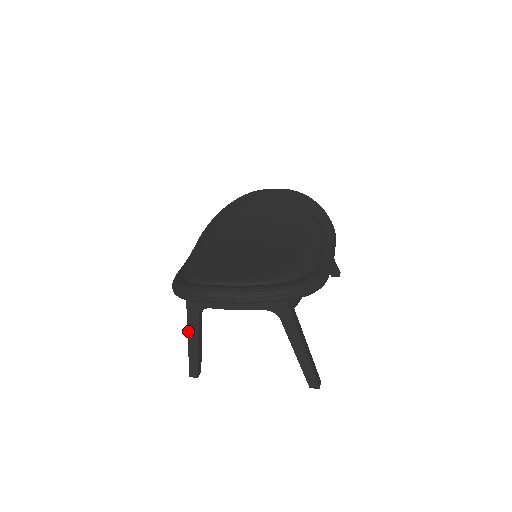
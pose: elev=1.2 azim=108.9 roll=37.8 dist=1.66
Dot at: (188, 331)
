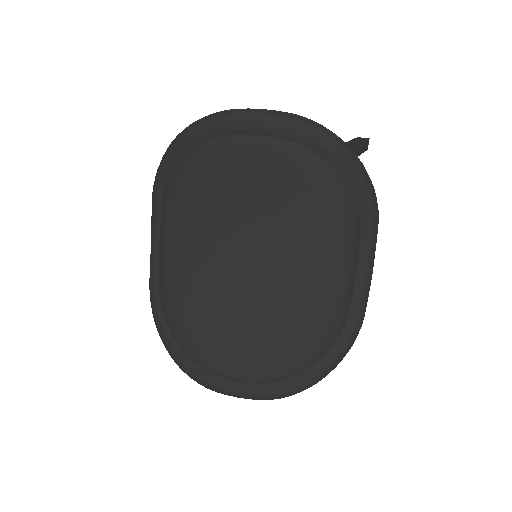
Dot at: occluded
